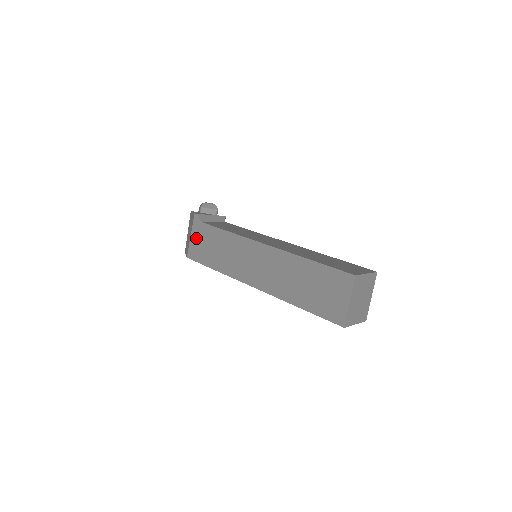
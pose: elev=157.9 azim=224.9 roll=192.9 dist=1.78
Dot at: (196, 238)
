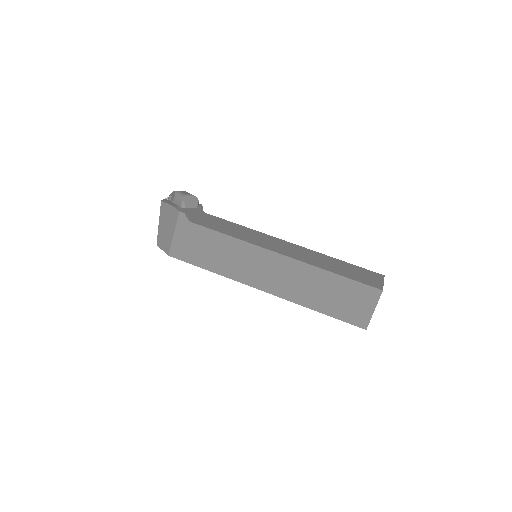
Dot at: (182, 237)
